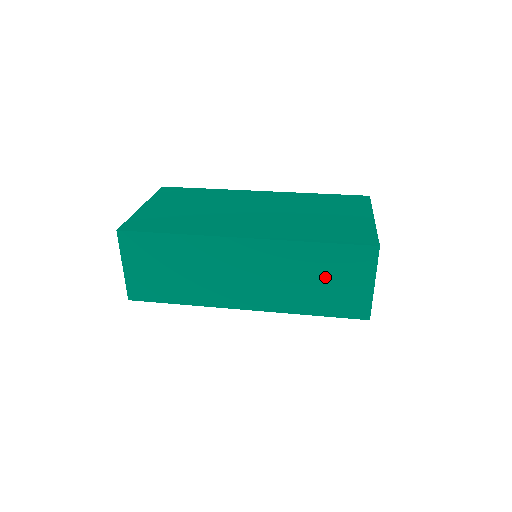
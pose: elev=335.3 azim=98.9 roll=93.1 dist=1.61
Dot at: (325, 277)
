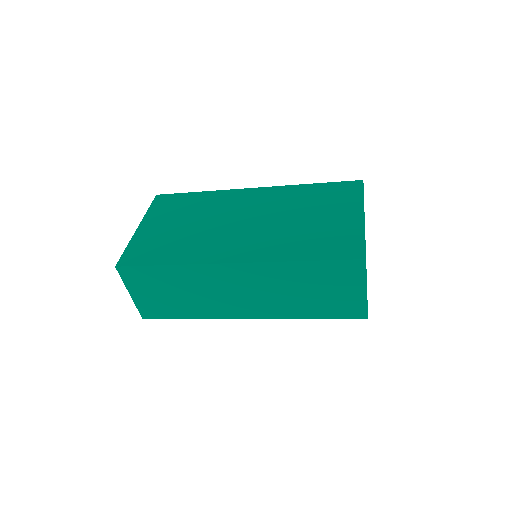
Dot at: (318, 288)
